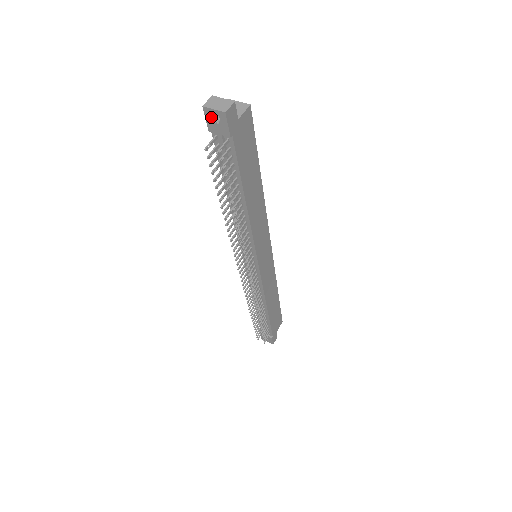
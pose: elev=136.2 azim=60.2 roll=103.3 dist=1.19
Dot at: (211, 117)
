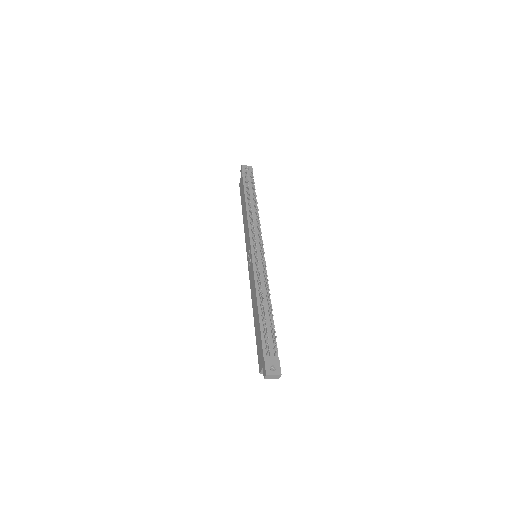
Dot at: (245, 168)
